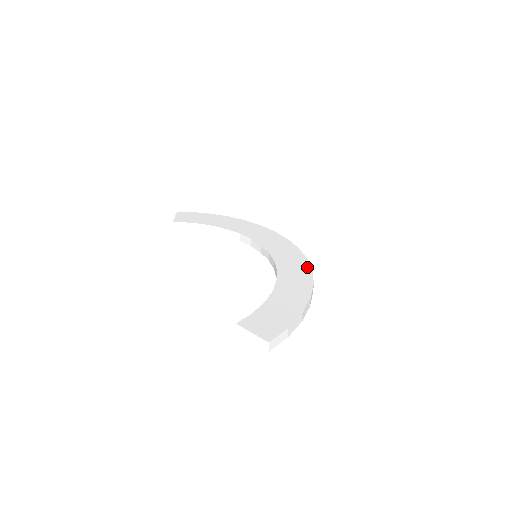
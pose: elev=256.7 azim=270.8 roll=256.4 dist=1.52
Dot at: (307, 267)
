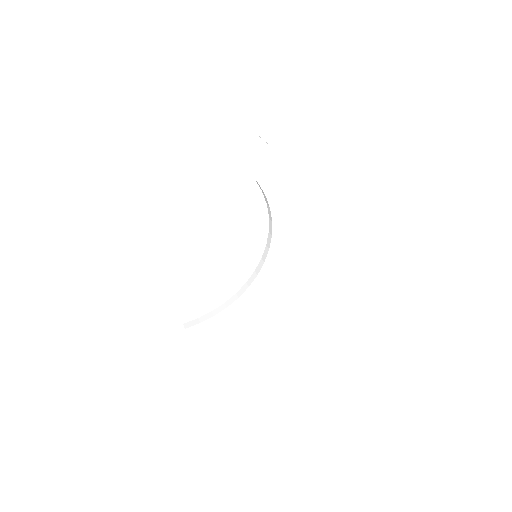
Dot at: (268, 291)
